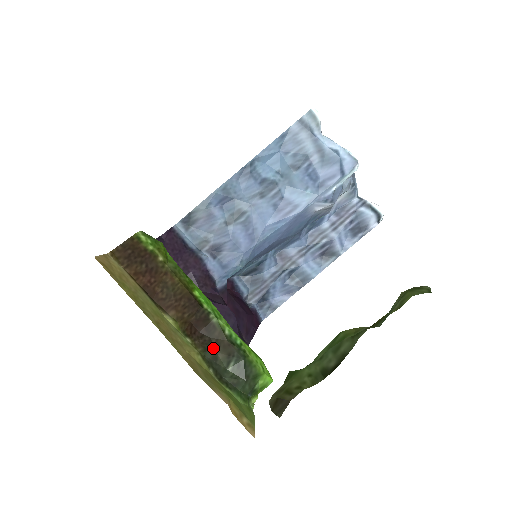
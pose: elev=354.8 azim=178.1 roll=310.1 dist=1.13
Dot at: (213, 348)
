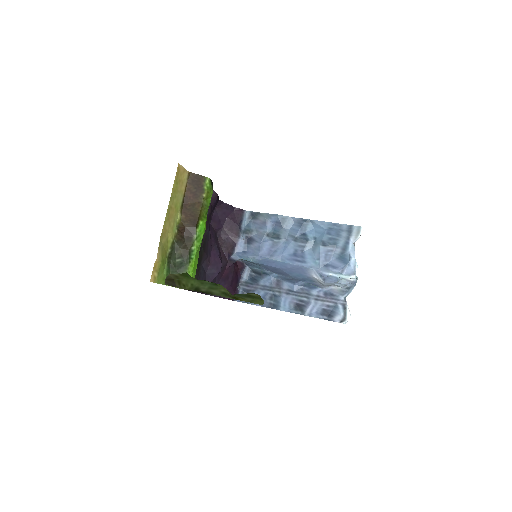
Dot at: (181, 246)
